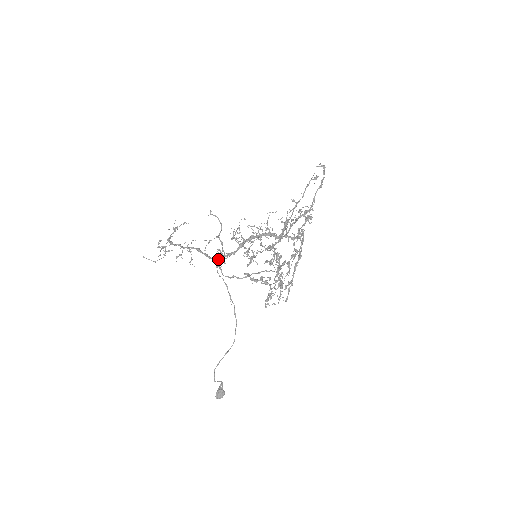
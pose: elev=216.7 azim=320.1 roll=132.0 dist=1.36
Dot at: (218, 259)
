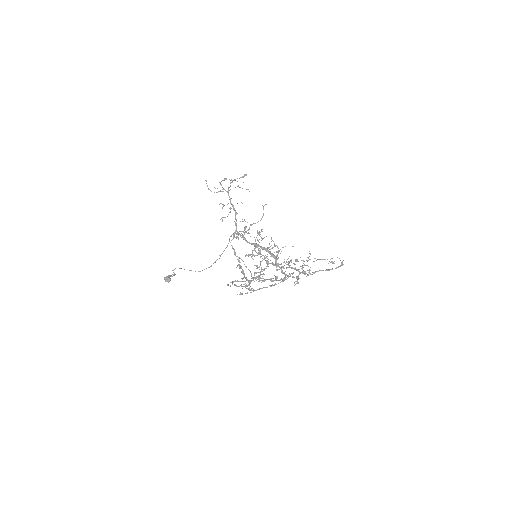
Dot at: (238, 232)
